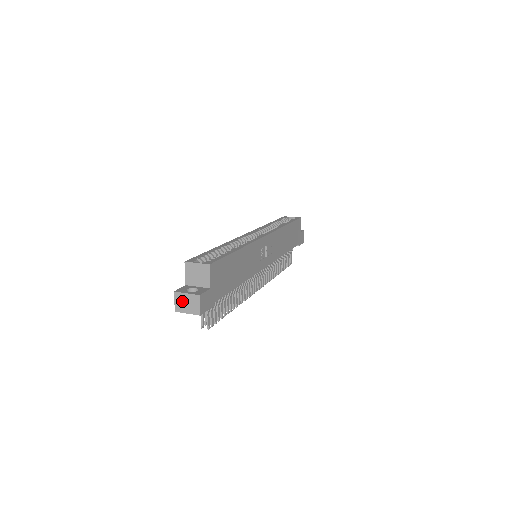
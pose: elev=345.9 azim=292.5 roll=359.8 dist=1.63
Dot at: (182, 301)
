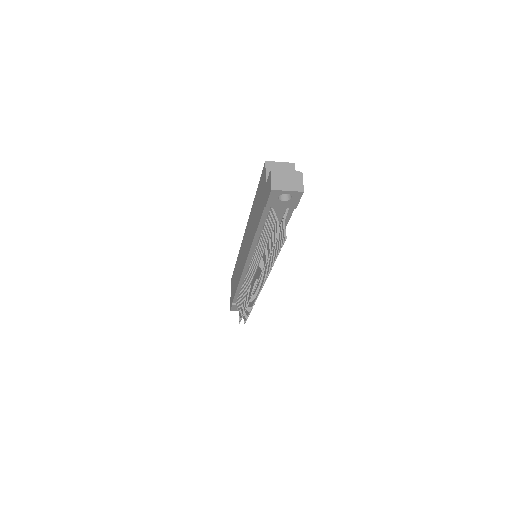
Dot at: (281, 178)
